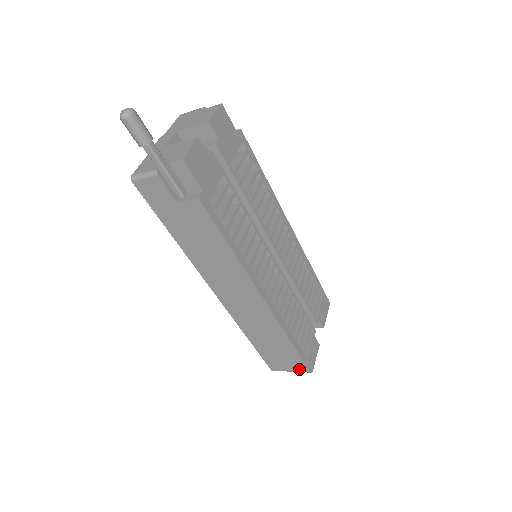
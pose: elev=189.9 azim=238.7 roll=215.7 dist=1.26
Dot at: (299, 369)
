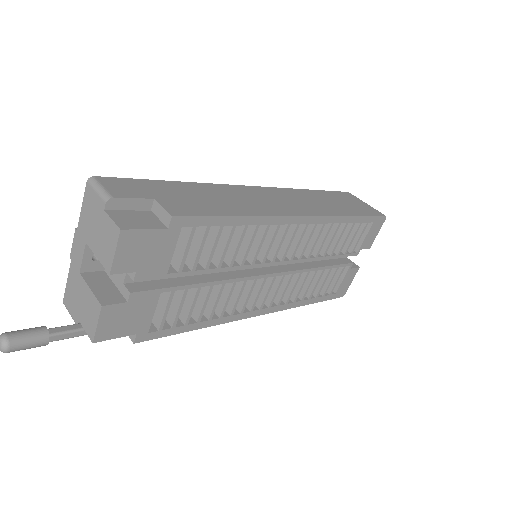
Dot at: occluded
